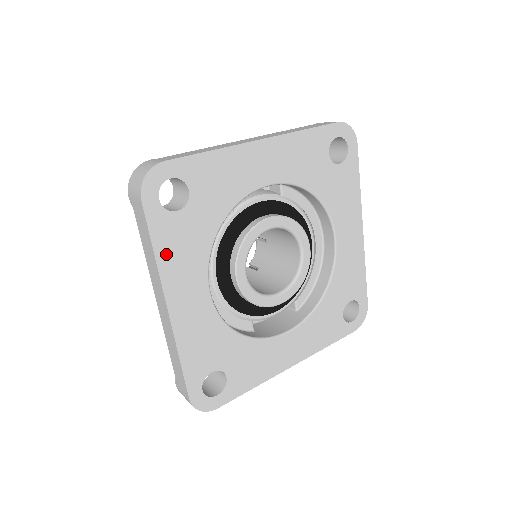
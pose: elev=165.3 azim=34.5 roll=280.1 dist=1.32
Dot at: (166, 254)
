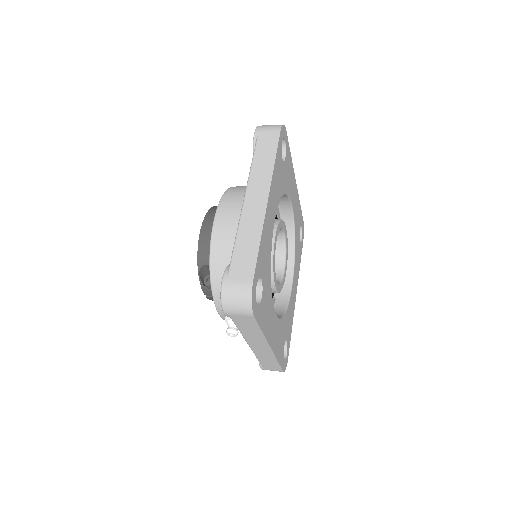
Dot at: (265, 325)
